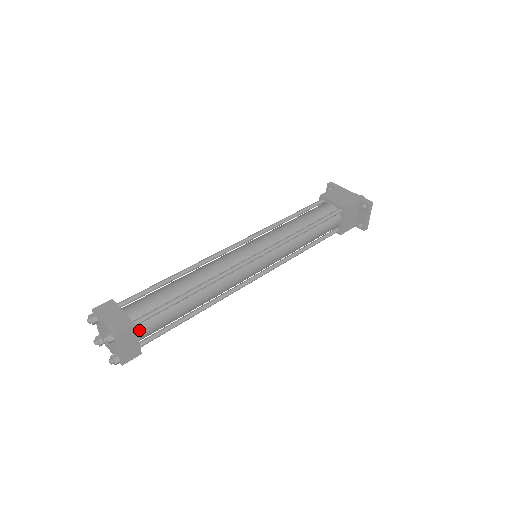
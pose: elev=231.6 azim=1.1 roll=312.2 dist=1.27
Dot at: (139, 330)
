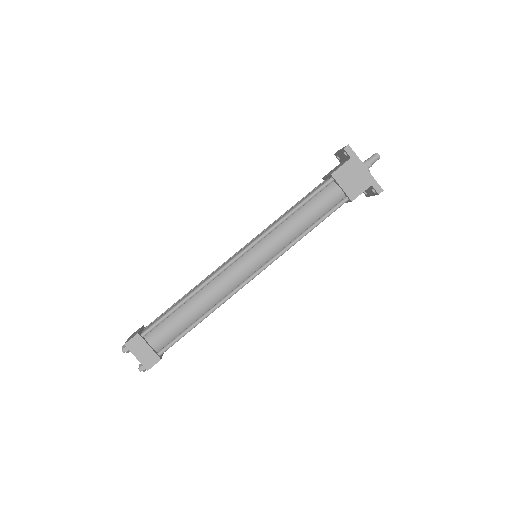
Dot at: occluded
